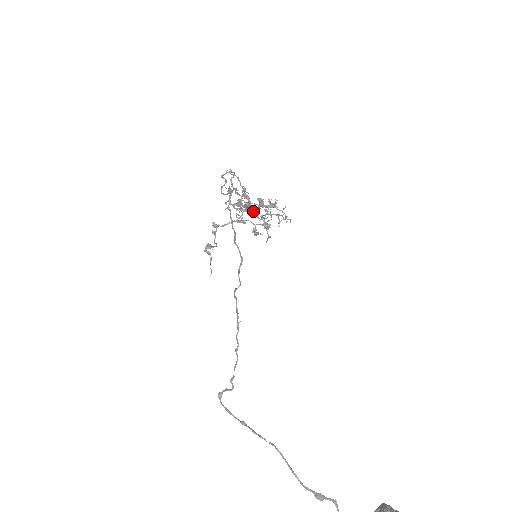
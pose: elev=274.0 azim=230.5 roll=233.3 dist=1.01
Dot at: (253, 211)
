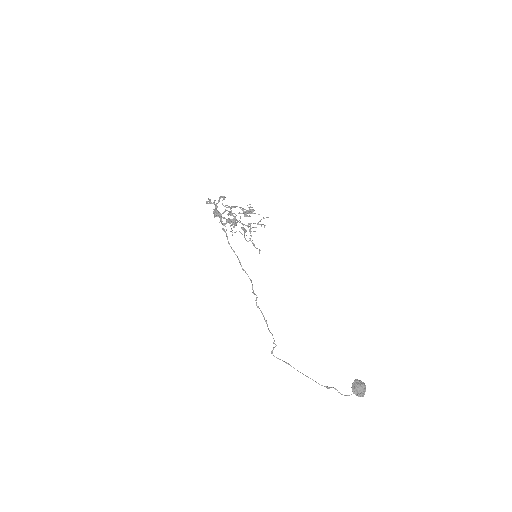
Dot at: occluded
